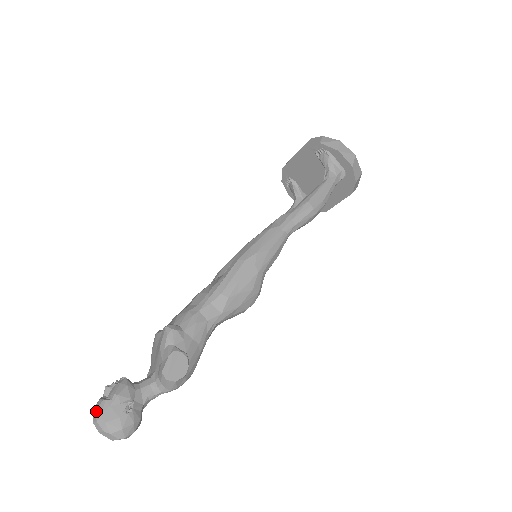
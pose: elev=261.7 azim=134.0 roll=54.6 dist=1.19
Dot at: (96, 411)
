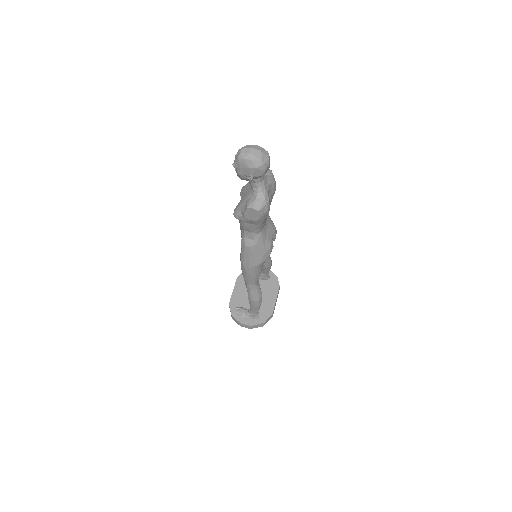
Dot at: (239, 149)
